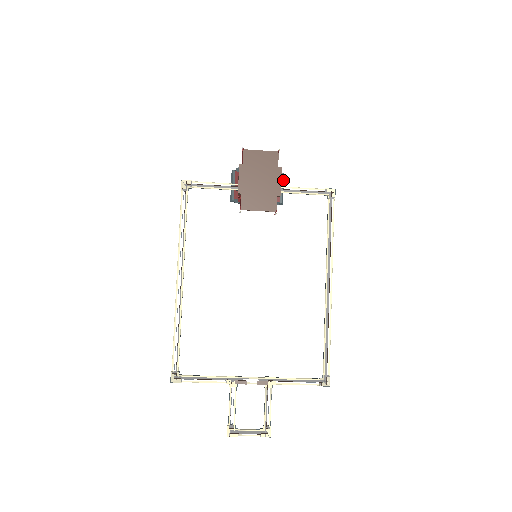
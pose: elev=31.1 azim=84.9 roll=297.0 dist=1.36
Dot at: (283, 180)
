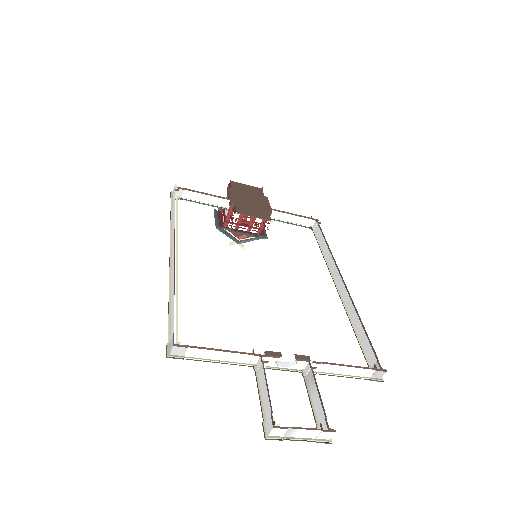
Dot at: occluded
